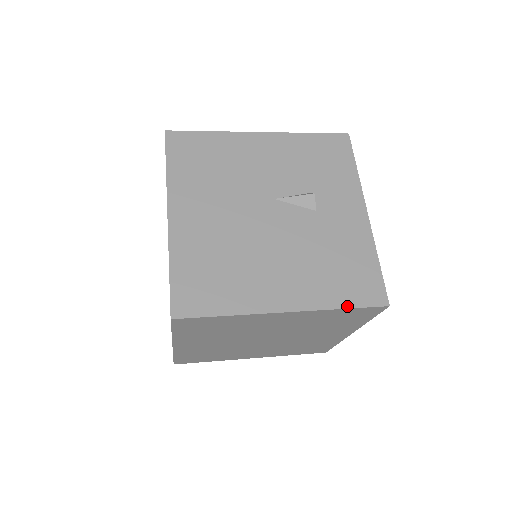
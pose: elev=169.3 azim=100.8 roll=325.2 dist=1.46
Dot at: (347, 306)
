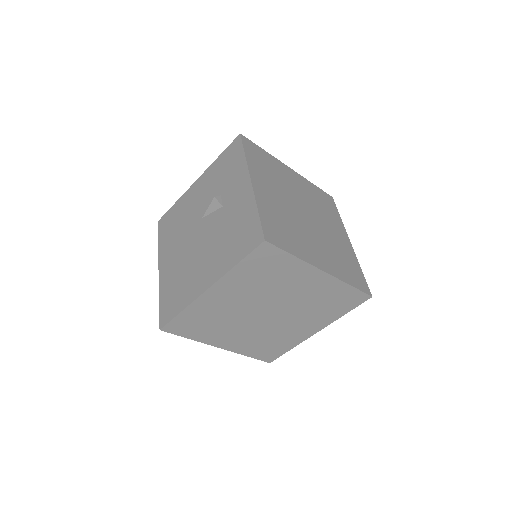
Dot at: (239, 260)
